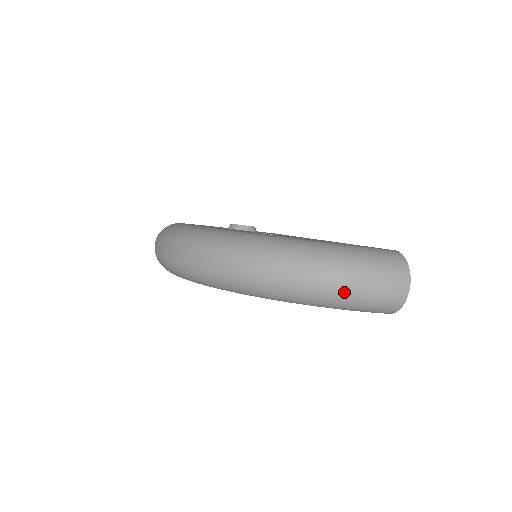
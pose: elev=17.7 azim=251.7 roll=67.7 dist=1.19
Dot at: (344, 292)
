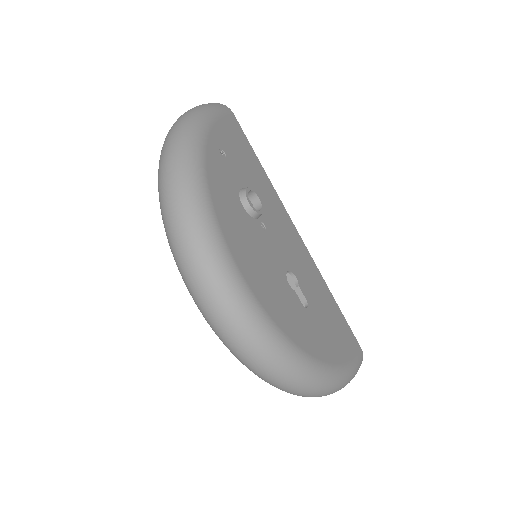
Dot at: occluded
